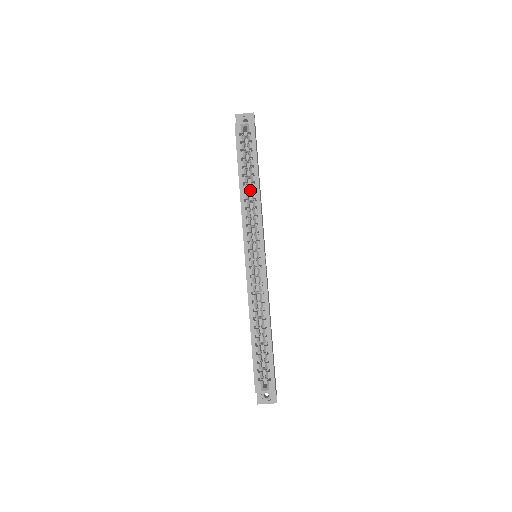
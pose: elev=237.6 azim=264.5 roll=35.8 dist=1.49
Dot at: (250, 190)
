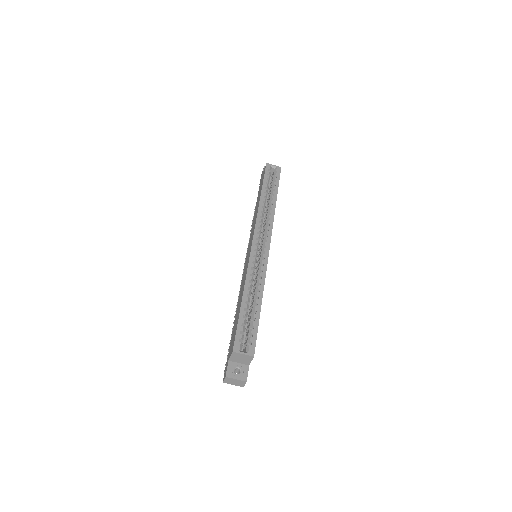
Dot at: occluded
